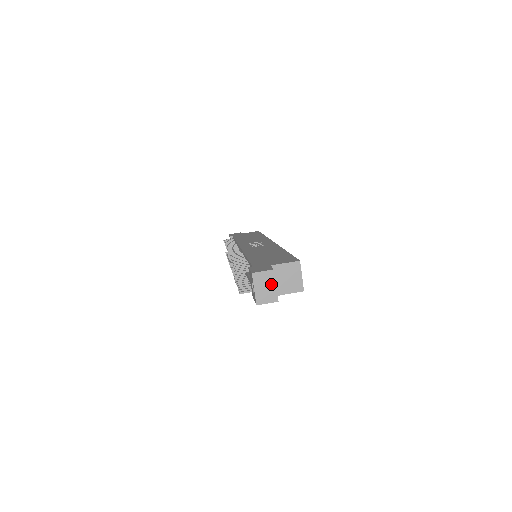
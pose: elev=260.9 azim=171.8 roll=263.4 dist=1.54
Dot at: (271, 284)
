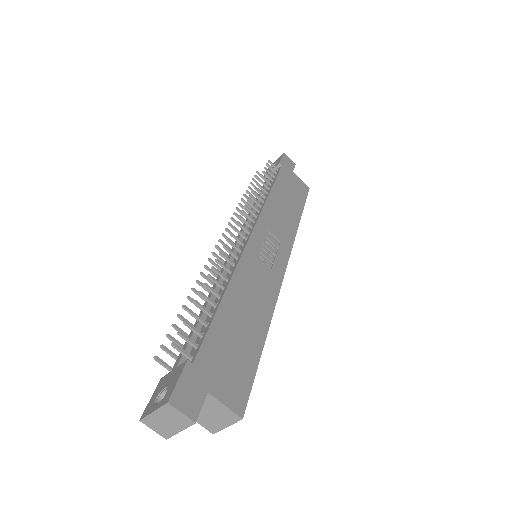
Dot at: (177, 426)
